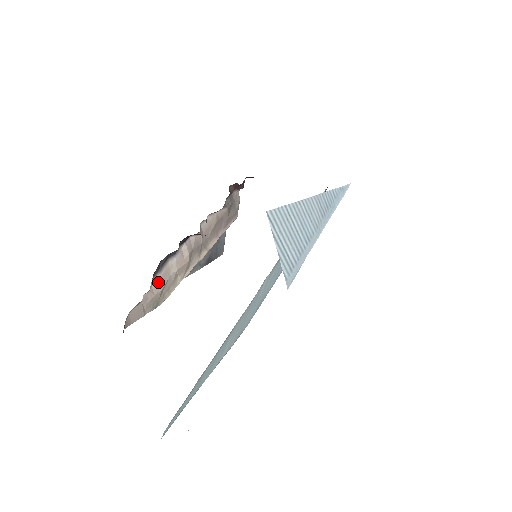
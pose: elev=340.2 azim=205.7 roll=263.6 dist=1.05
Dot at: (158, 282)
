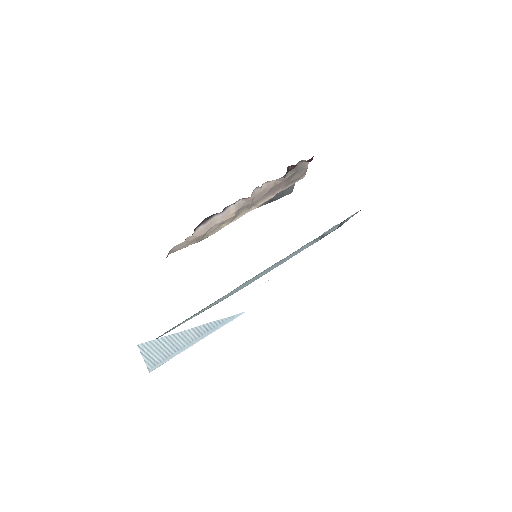
Dot at: (202, 229)
